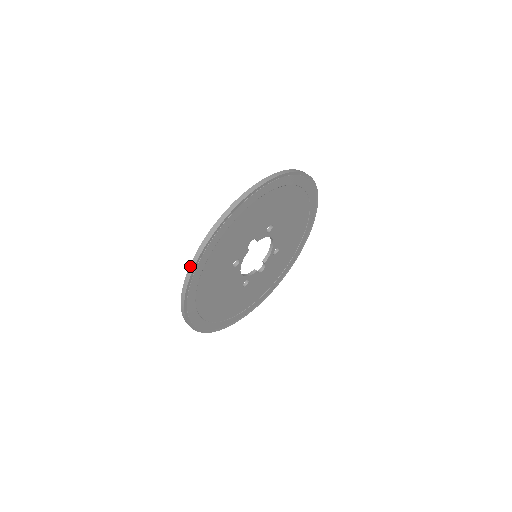
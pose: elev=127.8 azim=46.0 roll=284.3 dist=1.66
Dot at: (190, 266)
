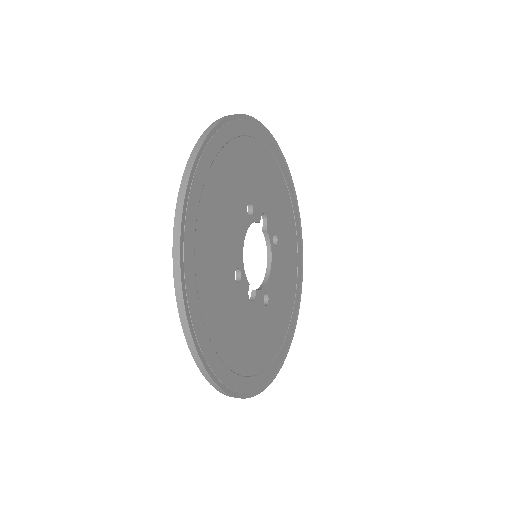
Dot at: occluded
